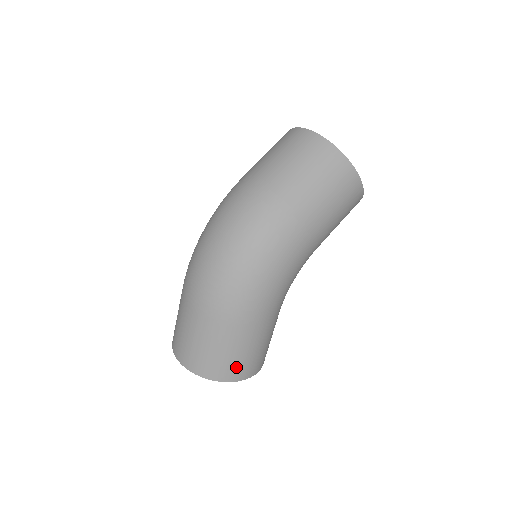
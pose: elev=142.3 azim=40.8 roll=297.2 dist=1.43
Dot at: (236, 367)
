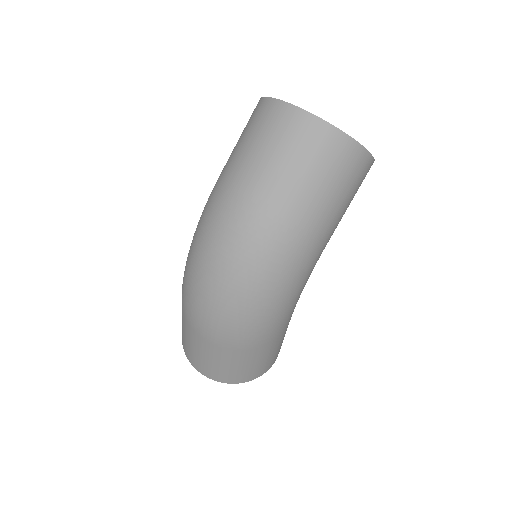
Dot at: (261, 368)
